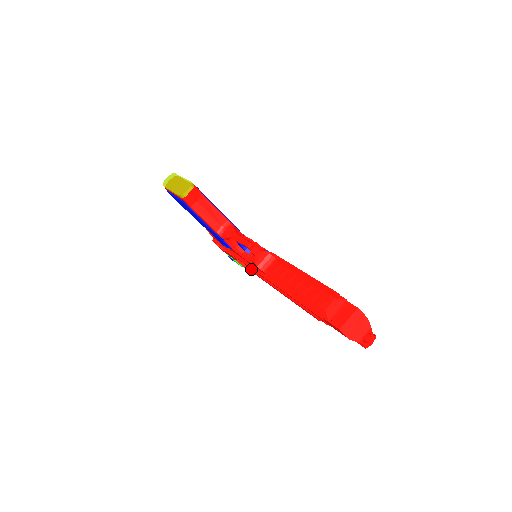
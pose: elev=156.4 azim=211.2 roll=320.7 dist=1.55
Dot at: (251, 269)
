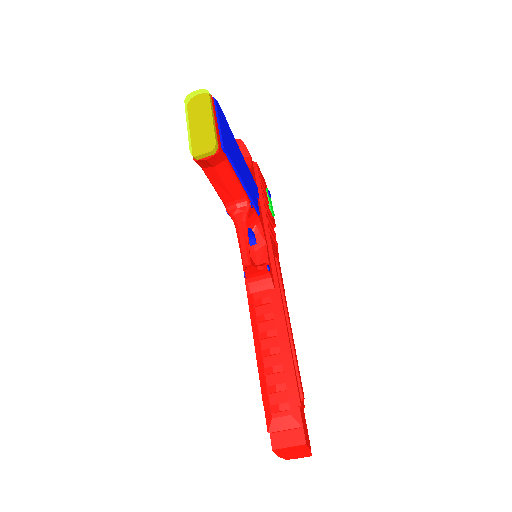
Dot at: occluded
